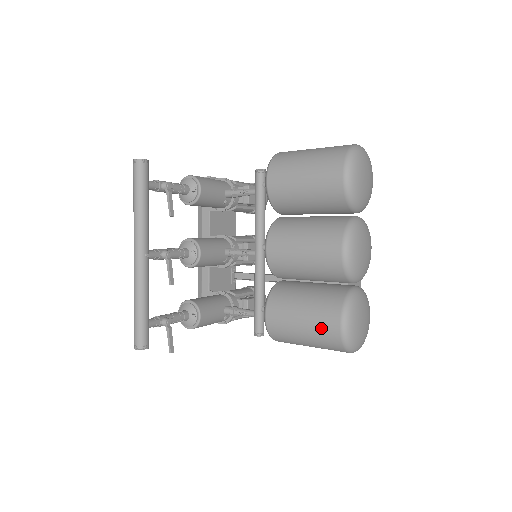
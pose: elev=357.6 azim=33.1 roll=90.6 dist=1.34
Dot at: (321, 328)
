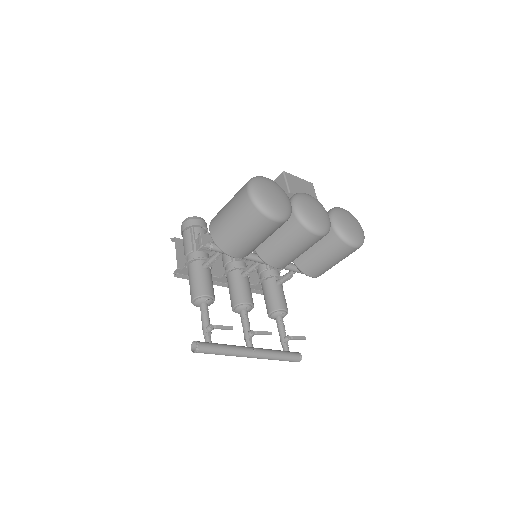
Dot at: (345, 256)
